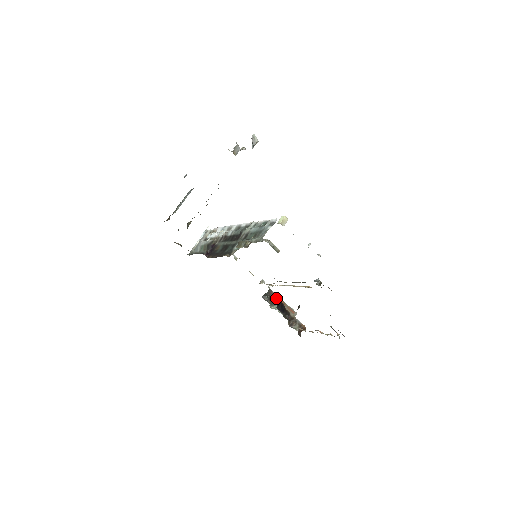
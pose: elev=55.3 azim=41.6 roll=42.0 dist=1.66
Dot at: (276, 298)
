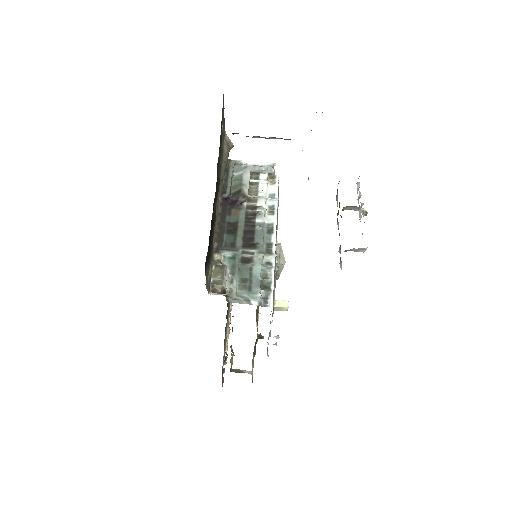
Dot at: occluded
